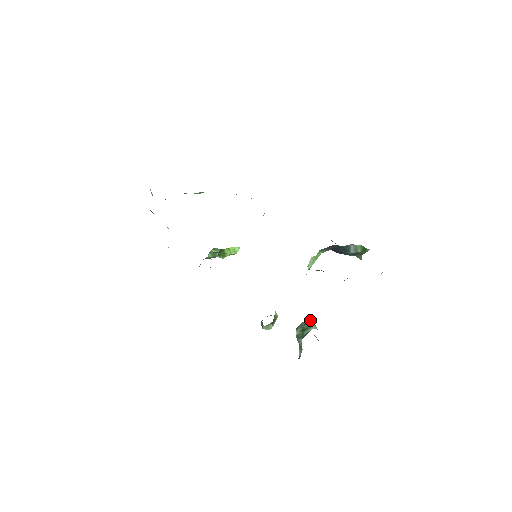
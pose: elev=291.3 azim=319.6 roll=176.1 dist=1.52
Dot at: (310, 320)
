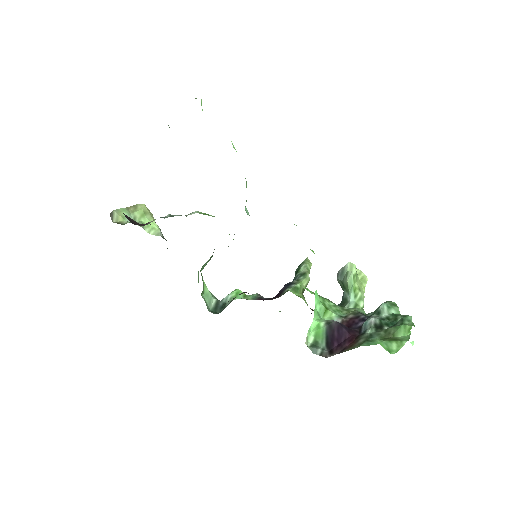
Dot at: (348, 279)
